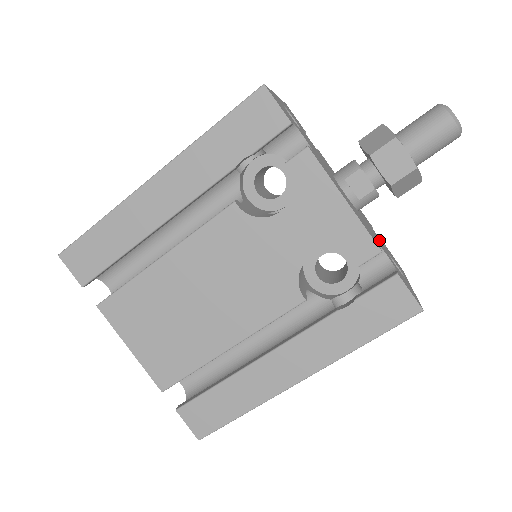
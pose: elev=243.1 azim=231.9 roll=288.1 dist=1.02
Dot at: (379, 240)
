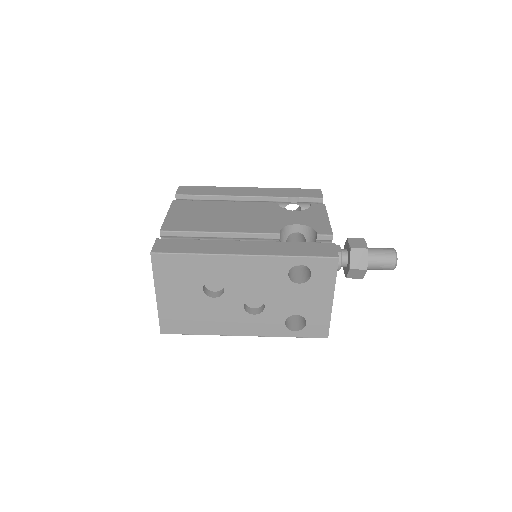
Dot at: occluded
